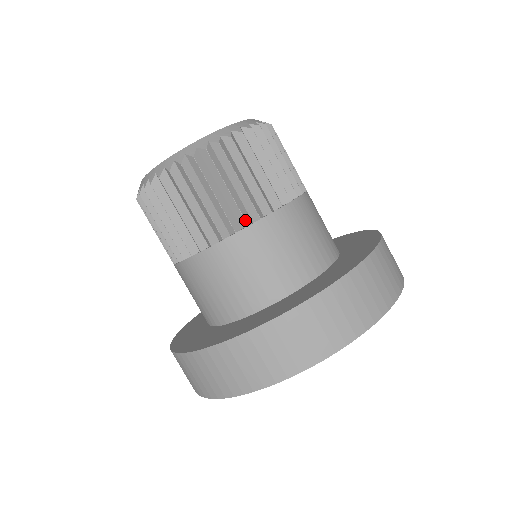
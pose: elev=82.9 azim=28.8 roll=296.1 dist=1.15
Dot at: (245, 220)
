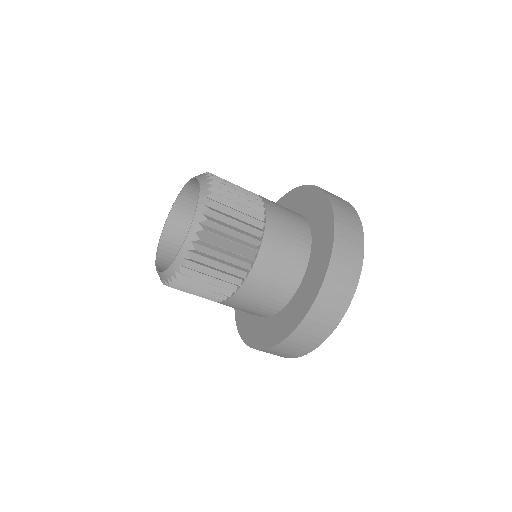
Dot at: occluded
